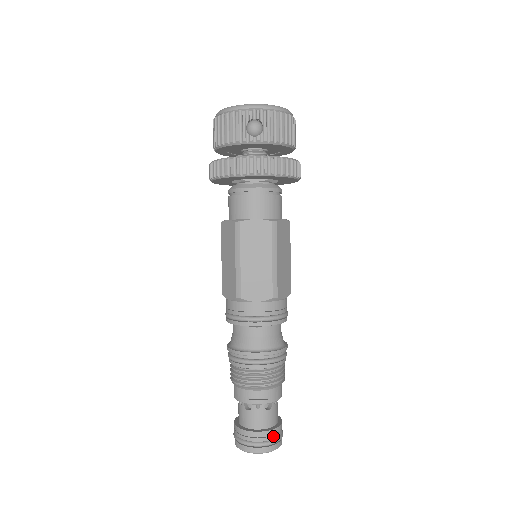
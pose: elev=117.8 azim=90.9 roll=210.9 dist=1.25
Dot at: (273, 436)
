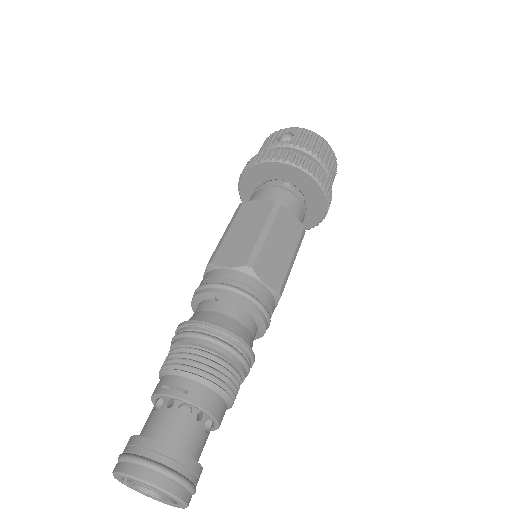
Dot at: (167, 459)
